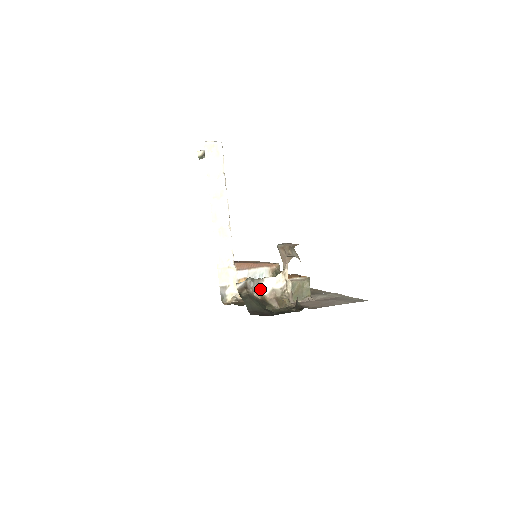
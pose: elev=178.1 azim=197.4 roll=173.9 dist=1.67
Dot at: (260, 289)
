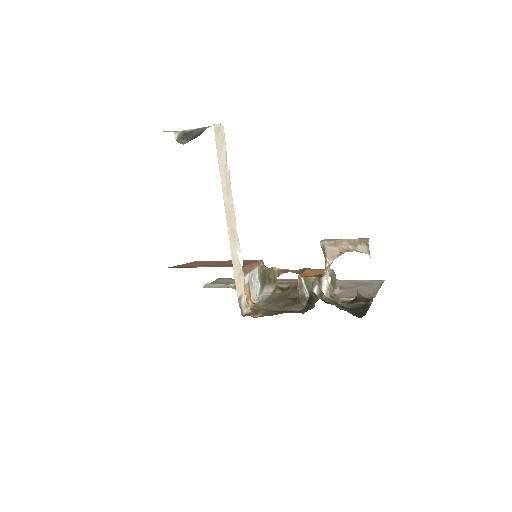
Dot at: (321, 290)
